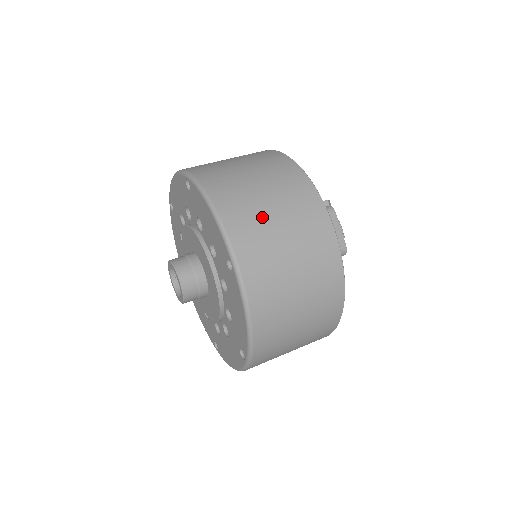
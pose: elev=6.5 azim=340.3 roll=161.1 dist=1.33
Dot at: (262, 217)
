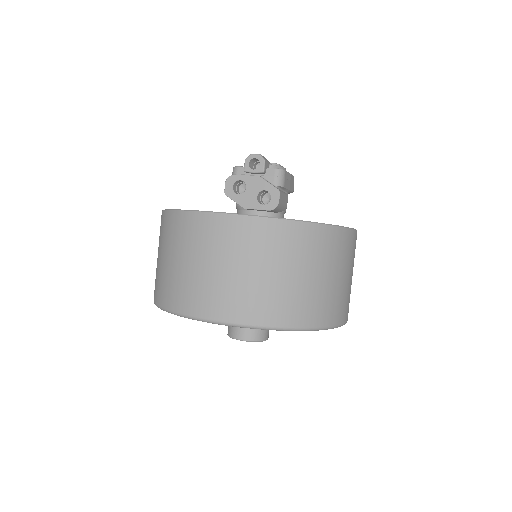
Dot at: (343, 290)
